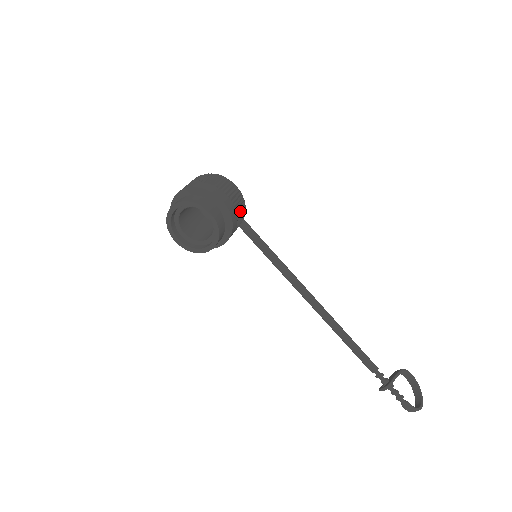
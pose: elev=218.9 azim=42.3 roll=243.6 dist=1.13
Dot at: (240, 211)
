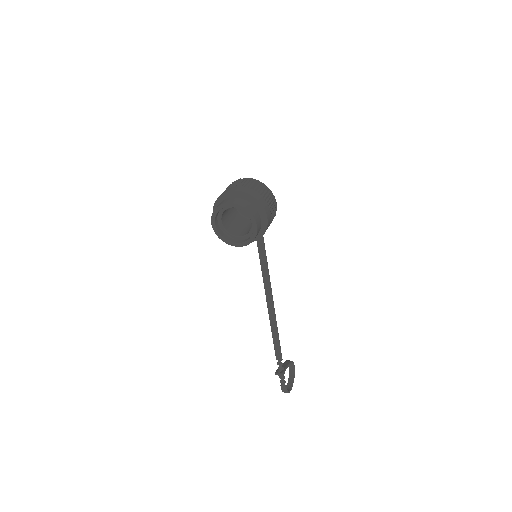
Dot at: (269, 225)
